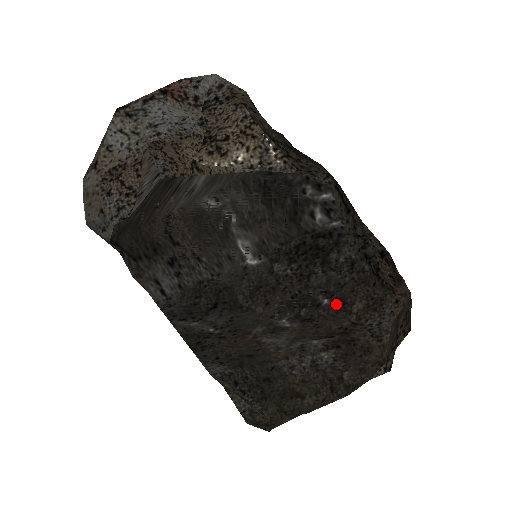
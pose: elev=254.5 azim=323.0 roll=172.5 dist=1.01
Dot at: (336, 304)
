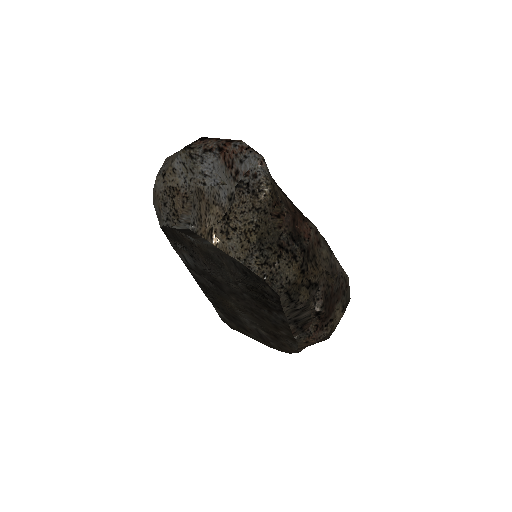
Dot at: (272, 324)
